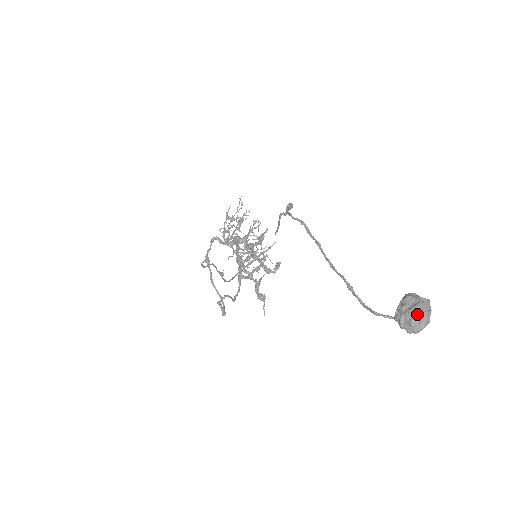
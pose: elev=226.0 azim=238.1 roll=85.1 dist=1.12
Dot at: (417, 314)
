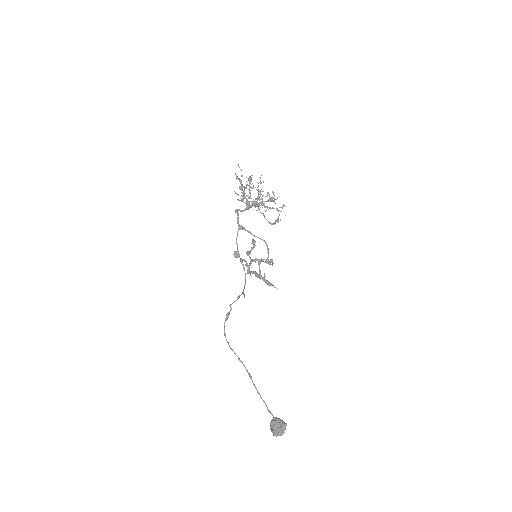
Dot at: (274, 434)
